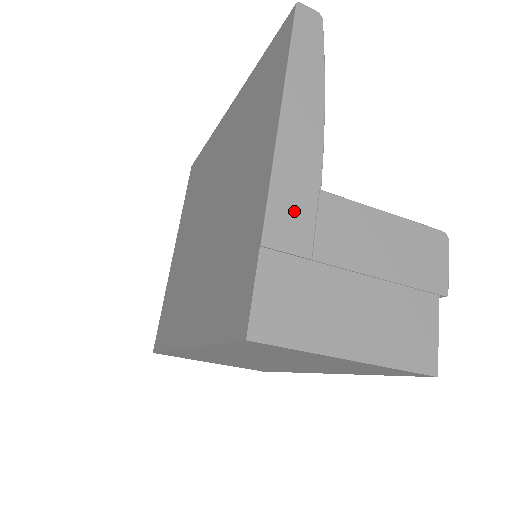
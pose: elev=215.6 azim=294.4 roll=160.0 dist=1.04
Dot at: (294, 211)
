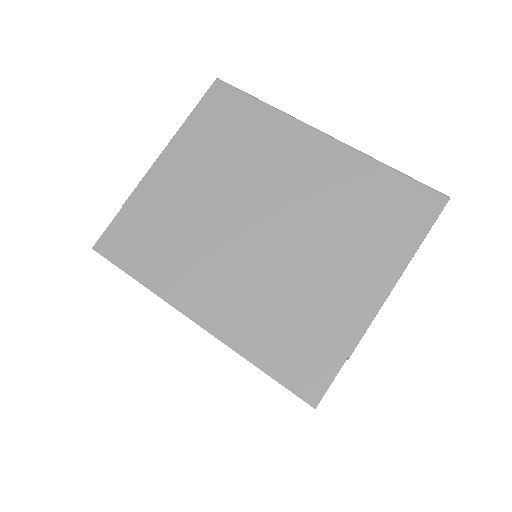
Dot at: occluded
